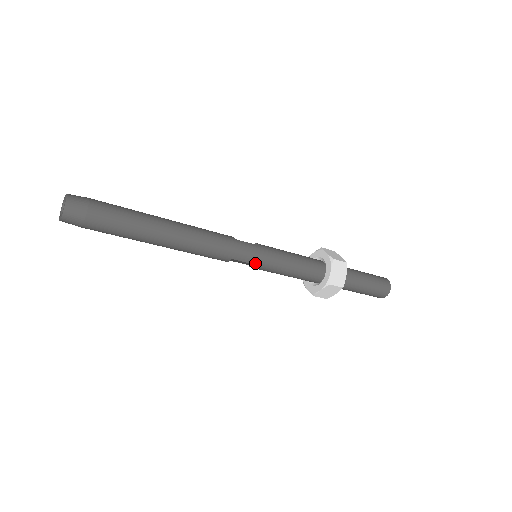
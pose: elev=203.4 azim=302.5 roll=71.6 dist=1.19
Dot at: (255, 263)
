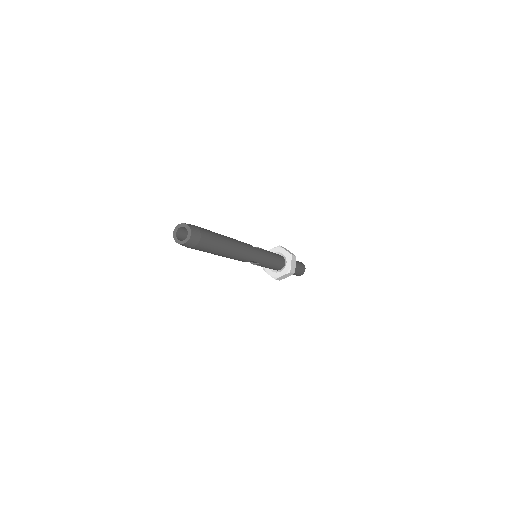
Dot at: (259, 262)
